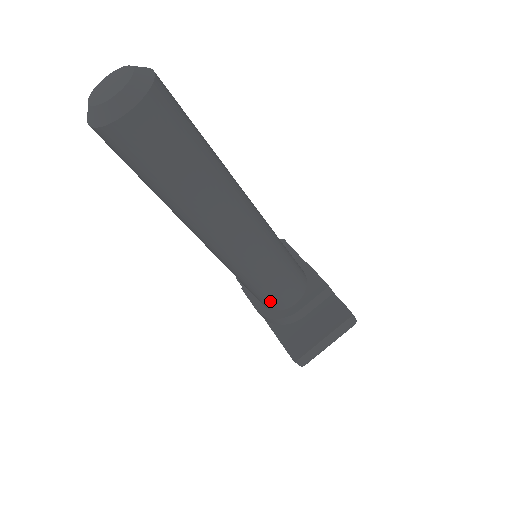
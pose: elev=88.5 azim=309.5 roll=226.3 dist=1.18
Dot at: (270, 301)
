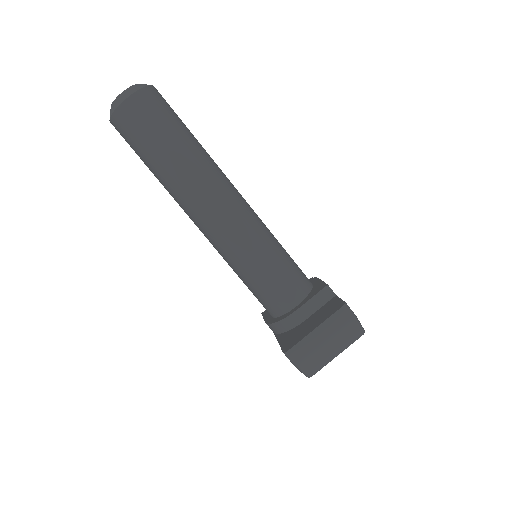
Dot at: (269, 300)
